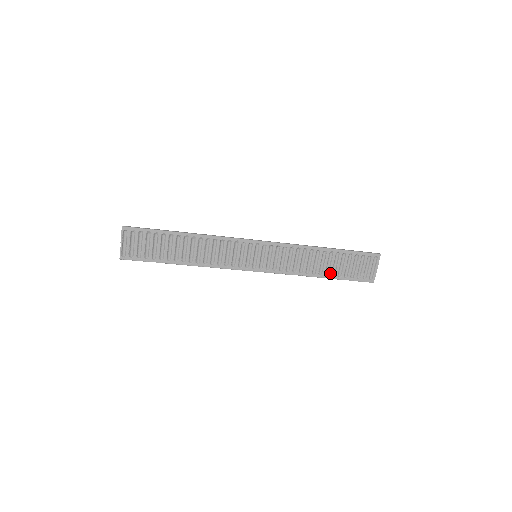
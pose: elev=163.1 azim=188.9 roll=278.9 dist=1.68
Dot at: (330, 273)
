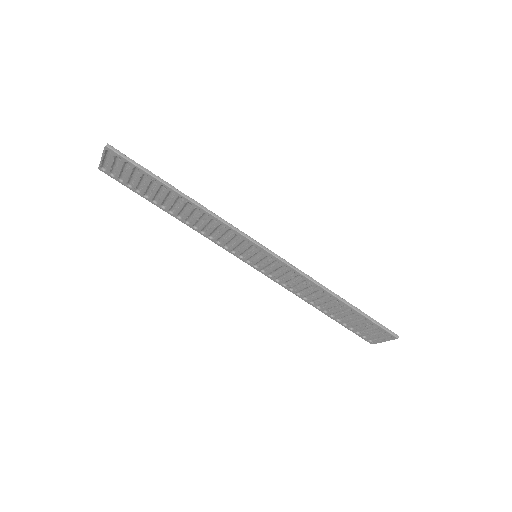
Dot at: (330, 313)
